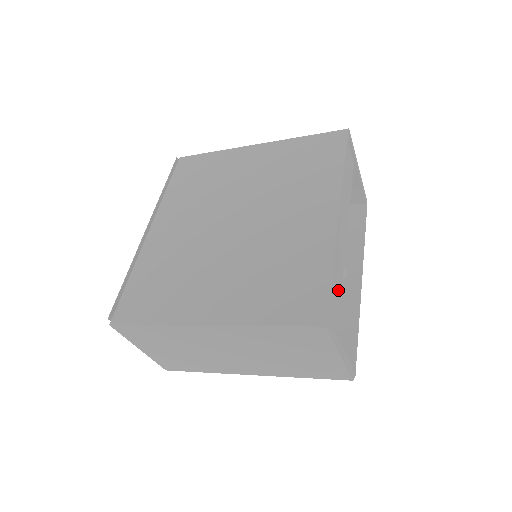
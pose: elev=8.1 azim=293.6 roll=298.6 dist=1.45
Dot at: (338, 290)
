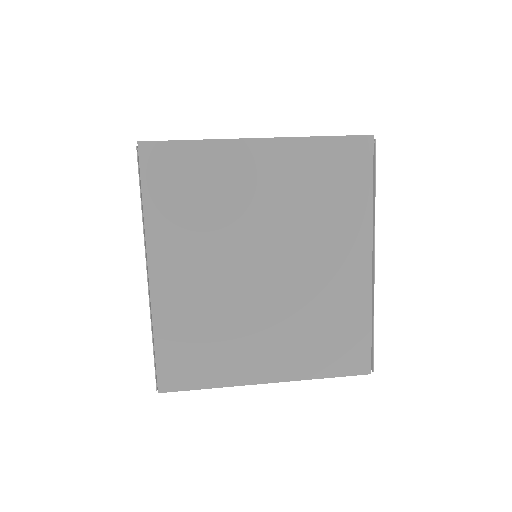
Dot at: occluded
